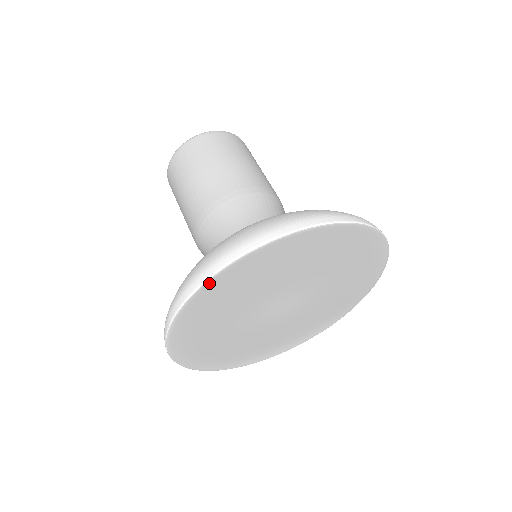
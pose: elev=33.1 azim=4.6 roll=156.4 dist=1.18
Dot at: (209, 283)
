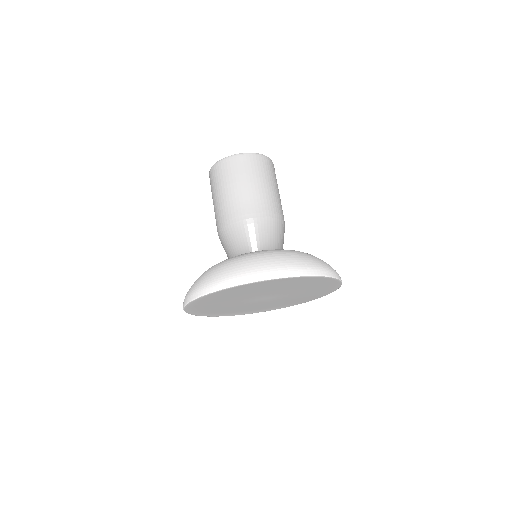
Dot at: (236, 287)
